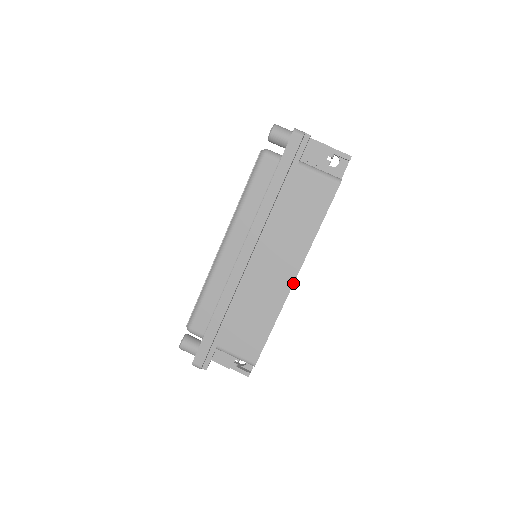
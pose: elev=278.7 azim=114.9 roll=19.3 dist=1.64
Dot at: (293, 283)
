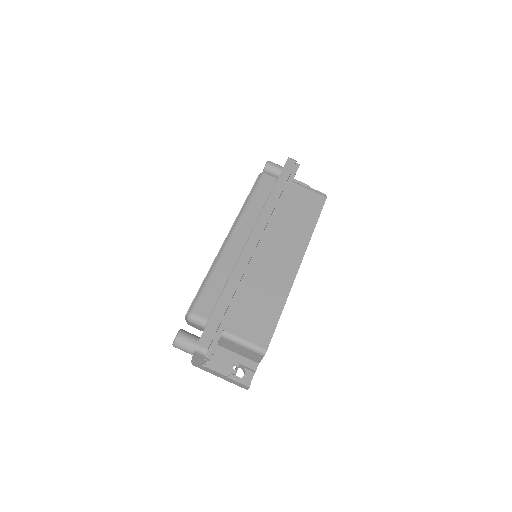
Dot at: (298, 269)
